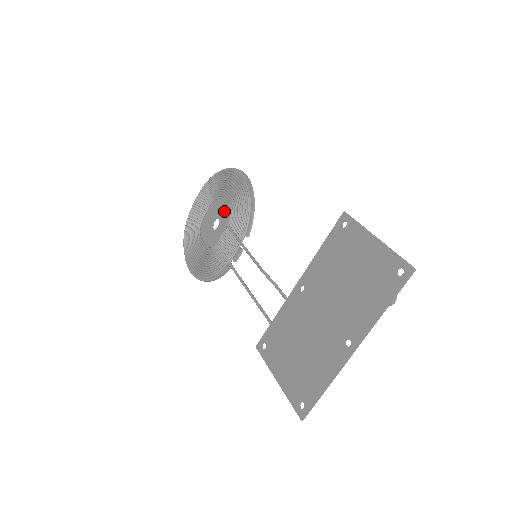
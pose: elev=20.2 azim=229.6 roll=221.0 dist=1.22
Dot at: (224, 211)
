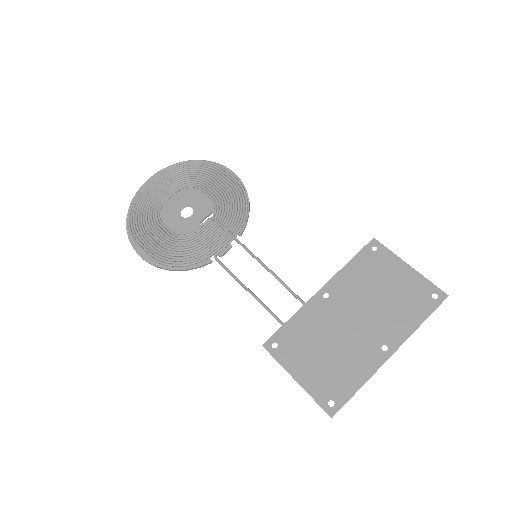
Dot at: (203, 202)
